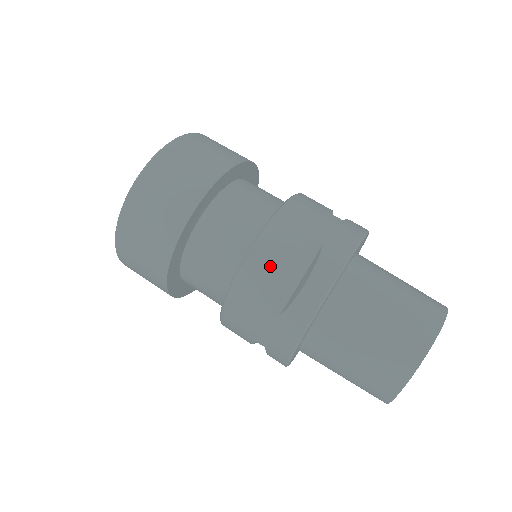
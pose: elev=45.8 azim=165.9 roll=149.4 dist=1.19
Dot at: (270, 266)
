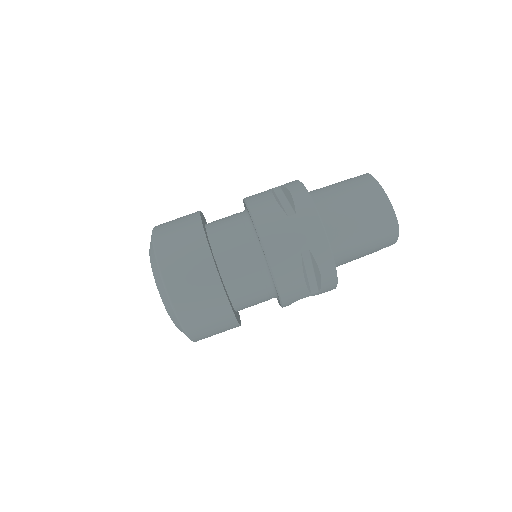
Dot at: (265, 202)
